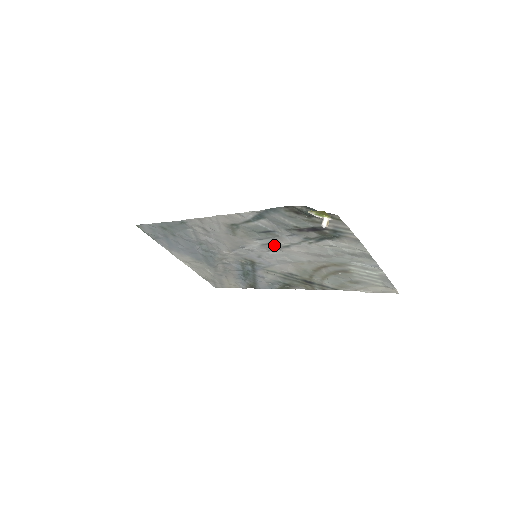
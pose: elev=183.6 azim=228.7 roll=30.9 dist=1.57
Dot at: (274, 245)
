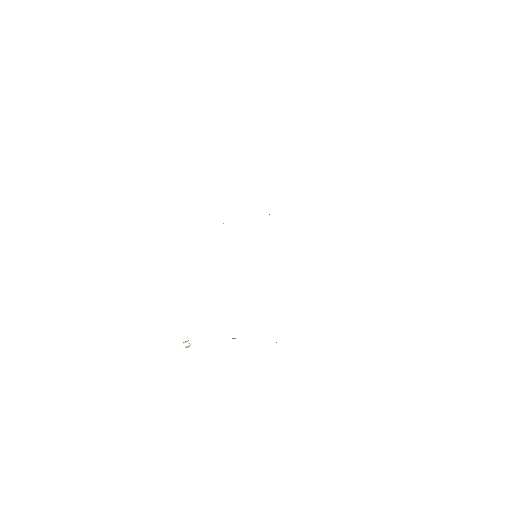
Dot at: occluded
